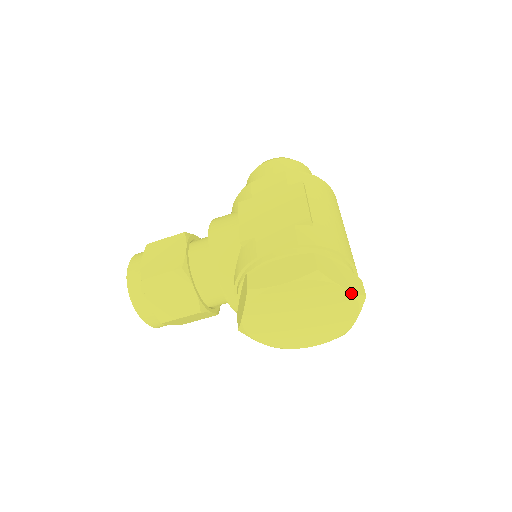
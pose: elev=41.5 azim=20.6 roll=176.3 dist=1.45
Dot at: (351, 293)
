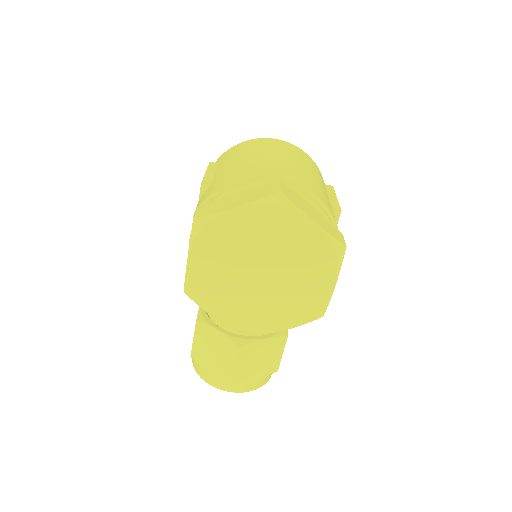
Dot at: (252, 205)
